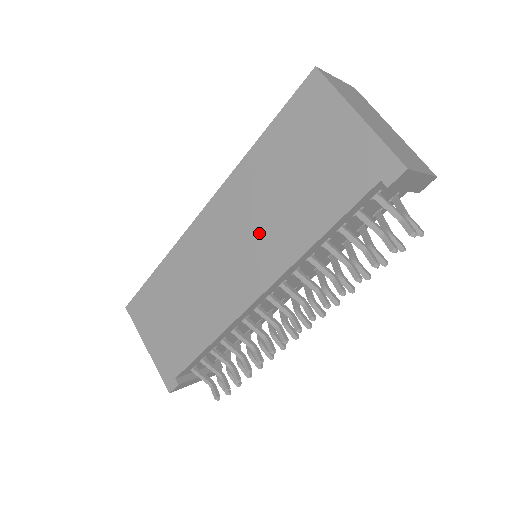
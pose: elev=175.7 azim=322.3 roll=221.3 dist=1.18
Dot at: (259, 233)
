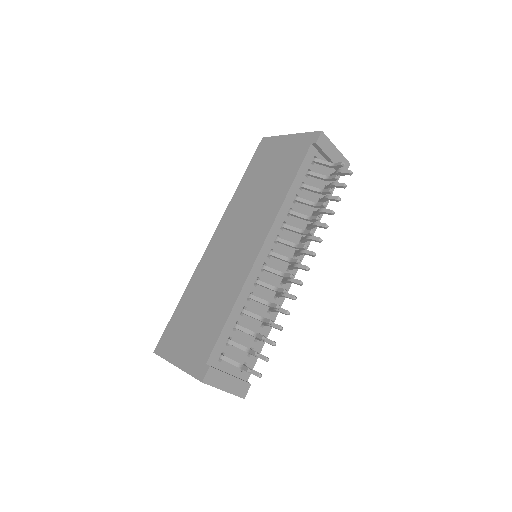
Dot at: (252, 216)
